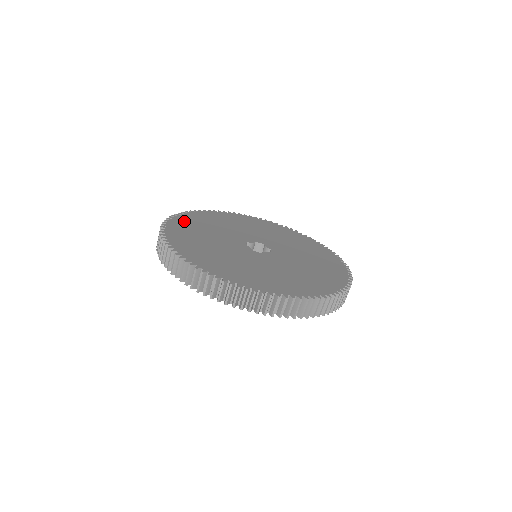
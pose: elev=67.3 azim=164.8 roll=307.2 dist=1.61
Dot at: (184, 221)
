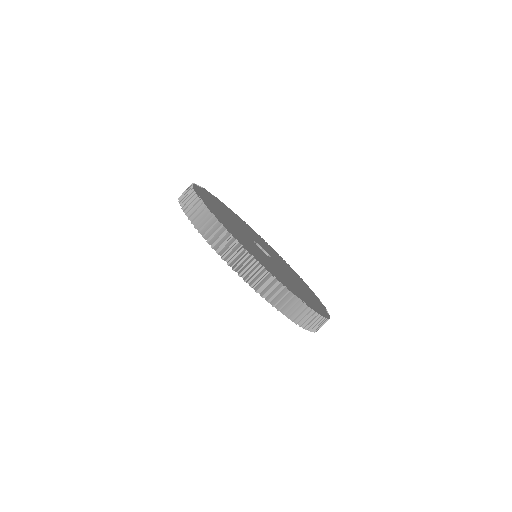
Dot at: occluded
